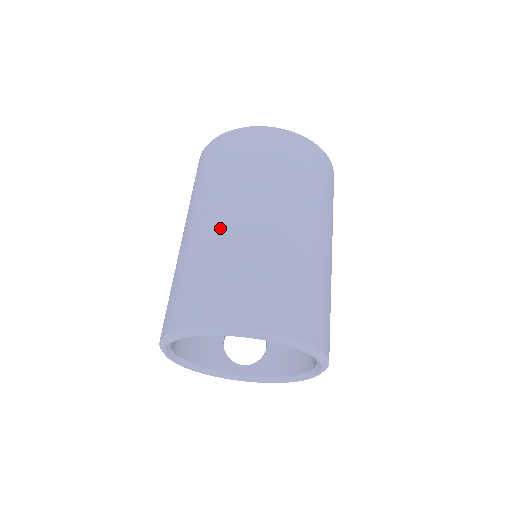
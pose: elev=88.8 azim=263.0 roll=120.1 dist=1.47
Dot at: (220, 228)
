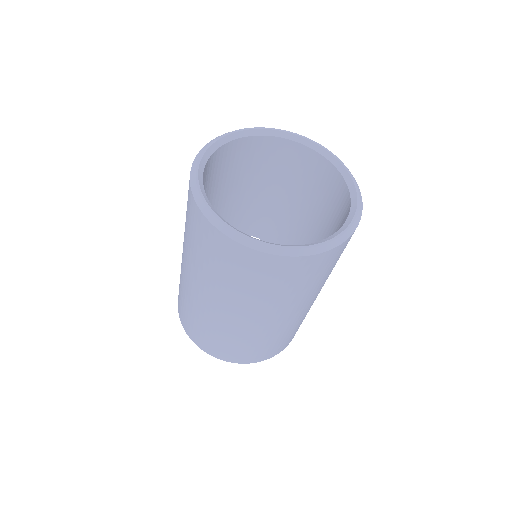
Dot at: (214, 314)
